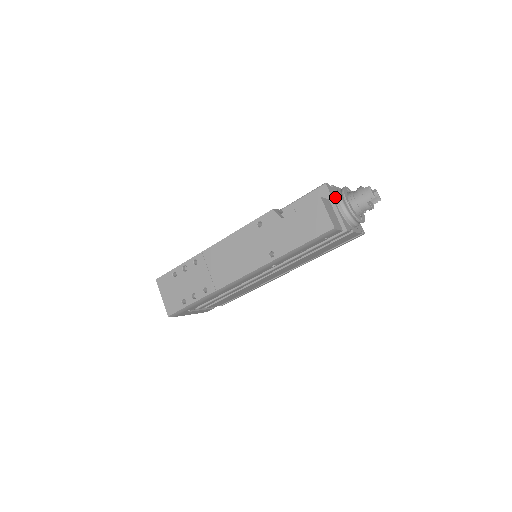
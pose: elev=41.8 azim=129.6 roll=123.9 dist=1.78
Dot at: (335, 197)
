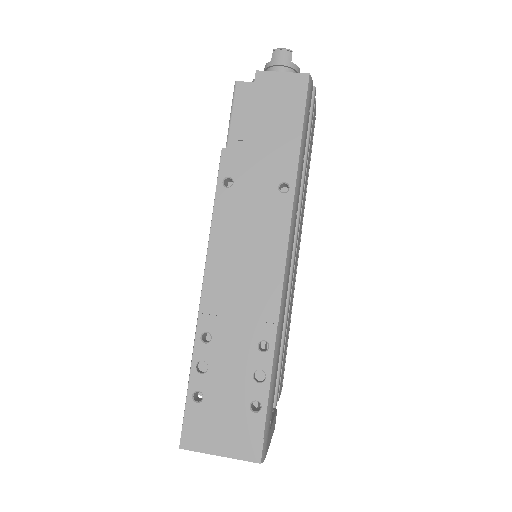
Dot at: occluded
